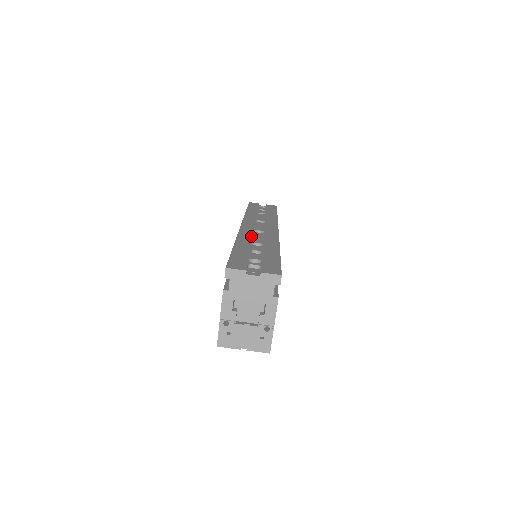
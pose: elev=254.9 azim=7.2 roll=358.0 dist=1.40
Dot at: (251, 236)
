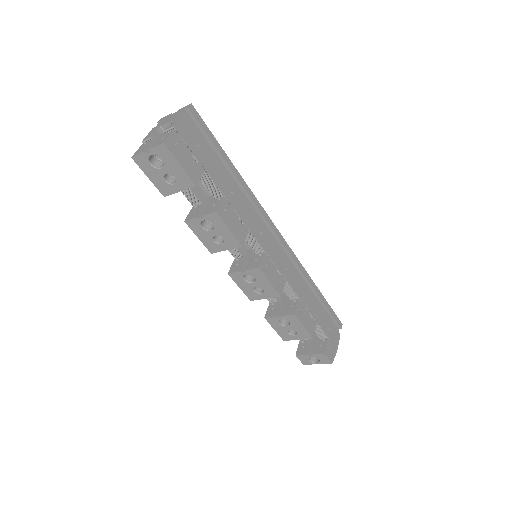
Dot at: occluded
